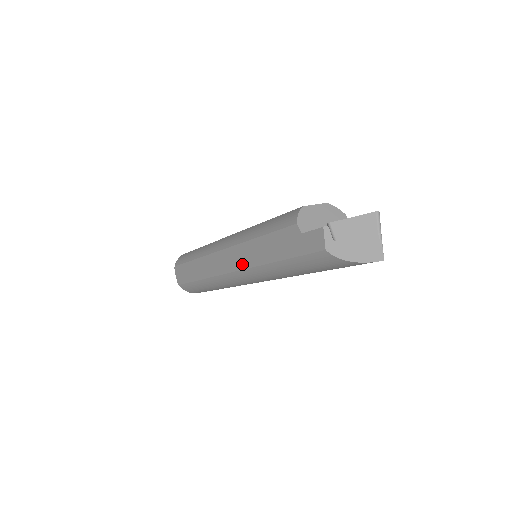
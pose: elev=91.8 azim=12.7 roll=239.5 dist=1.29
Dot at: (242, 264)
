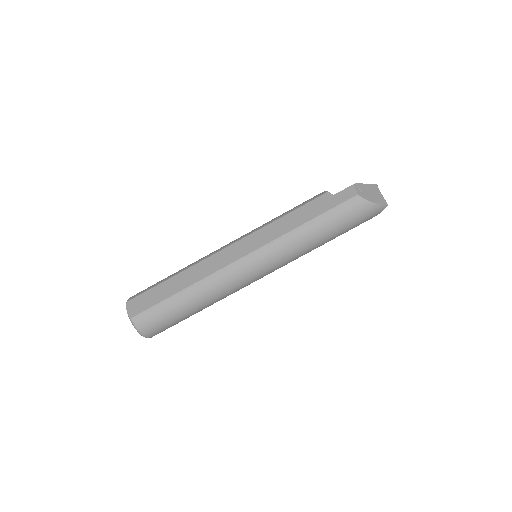
Dot at: (262, 242)
